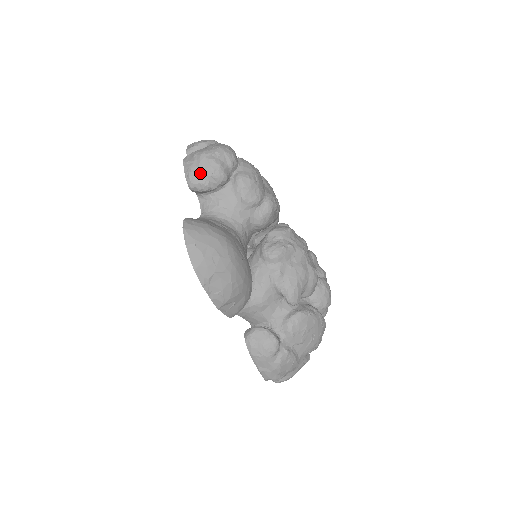
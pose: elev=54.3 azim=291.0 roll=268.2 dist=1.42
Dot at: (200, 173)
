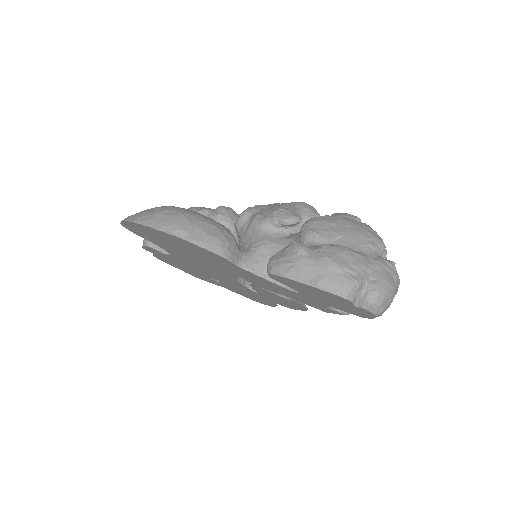
Dot at: occluded
